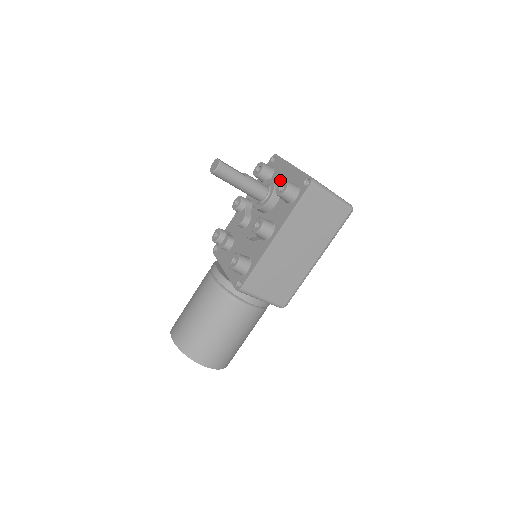
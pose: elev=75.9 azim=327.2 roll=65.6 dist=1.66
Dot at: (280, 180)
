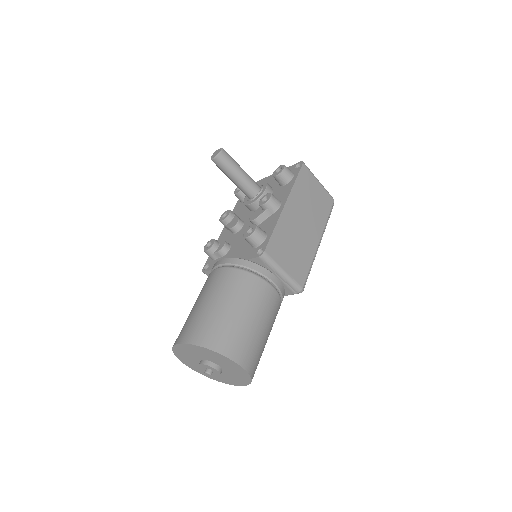
Dot at: occluded
